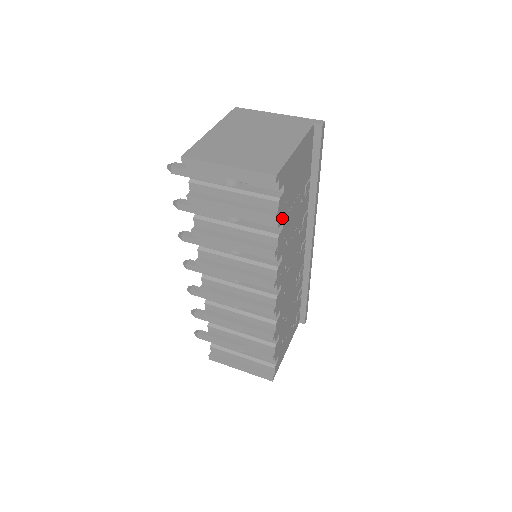
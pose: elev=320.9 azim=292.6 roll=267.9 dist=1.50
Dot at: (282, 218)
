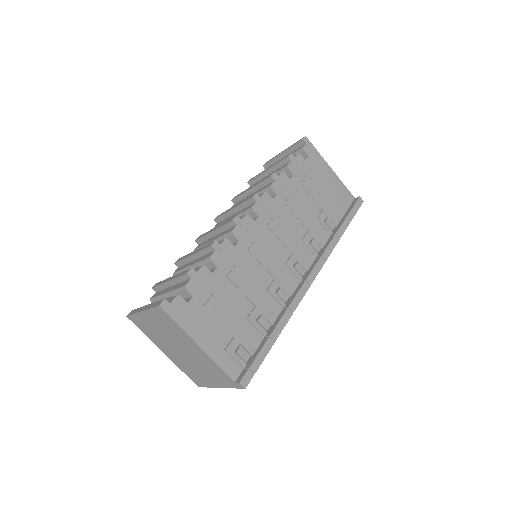
Dot at: (294, 172)
